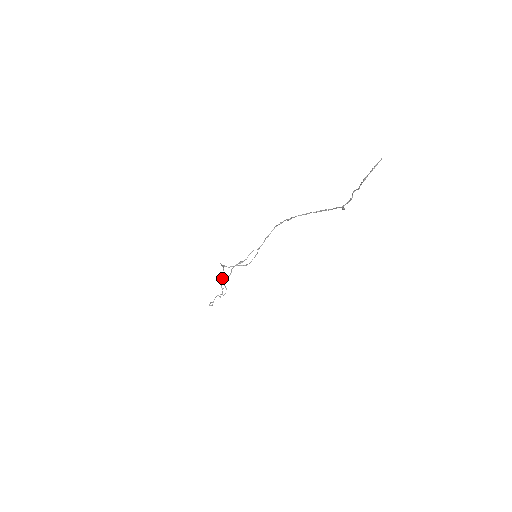
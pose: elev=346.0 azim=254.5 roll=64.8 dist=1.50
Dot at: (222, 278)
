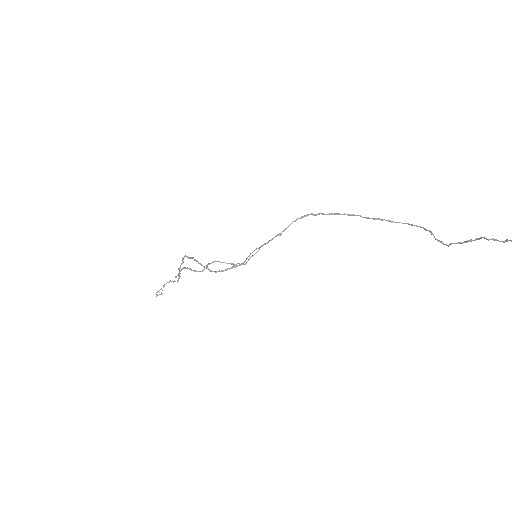
Dot at: (185, 268)
